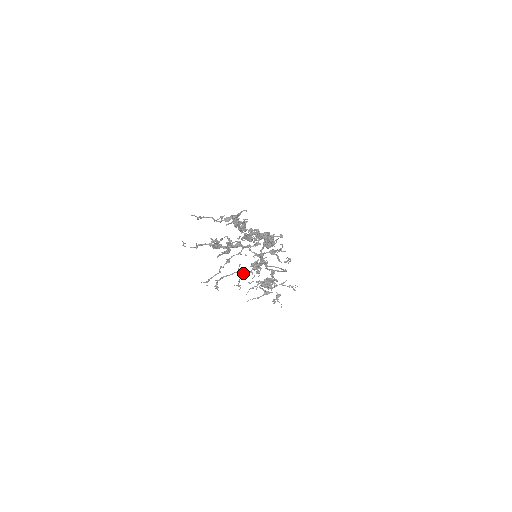
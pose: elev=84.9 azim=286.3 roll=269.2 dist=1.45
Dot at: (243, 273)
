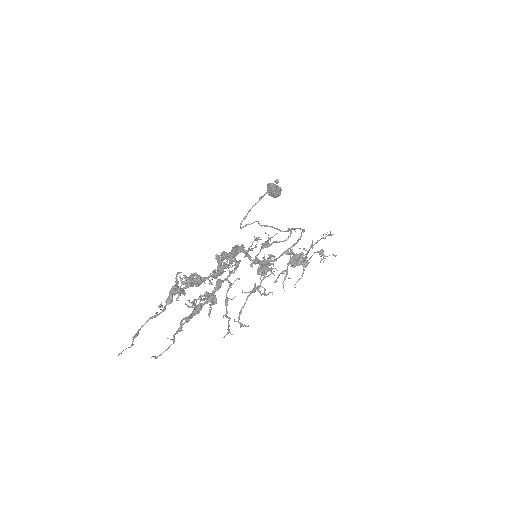
Dot at: (257, 288)
